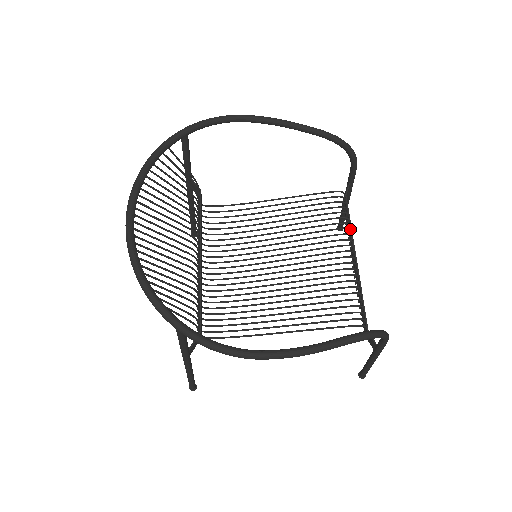
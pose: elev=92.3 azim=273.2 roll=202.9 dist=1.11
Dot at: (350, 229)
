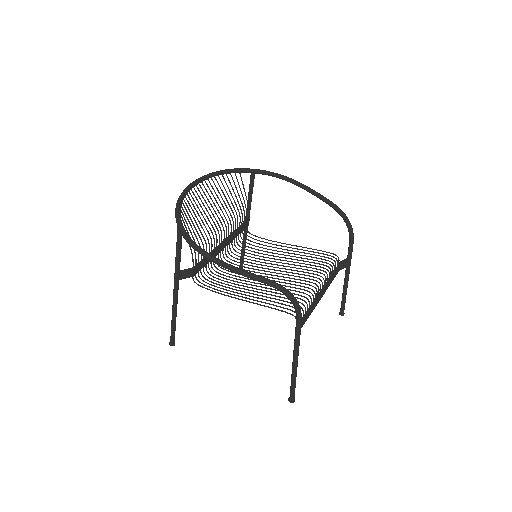
Dot at: (327, 274)
